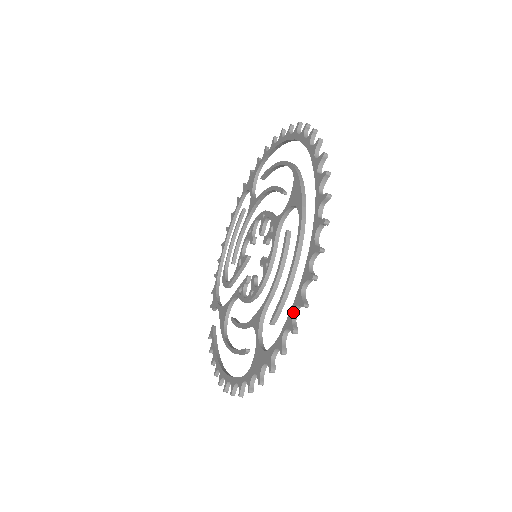
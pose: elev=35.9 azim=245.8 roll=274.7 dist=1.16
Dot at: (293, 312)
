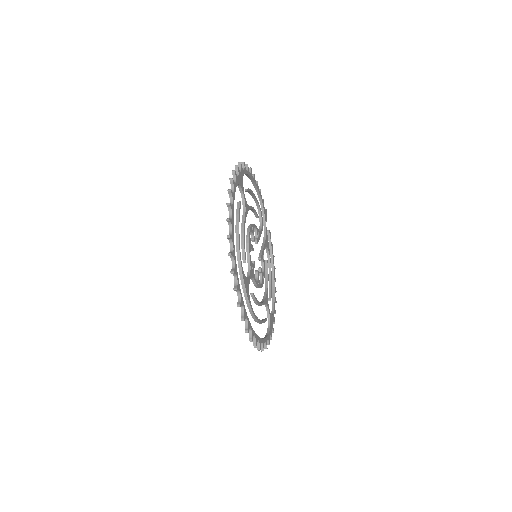
Dot at: occluded
